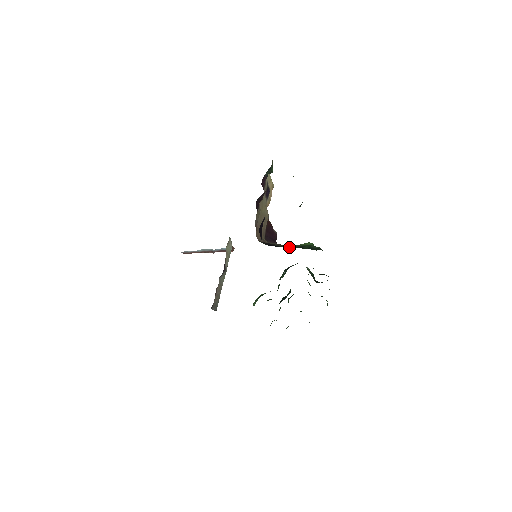
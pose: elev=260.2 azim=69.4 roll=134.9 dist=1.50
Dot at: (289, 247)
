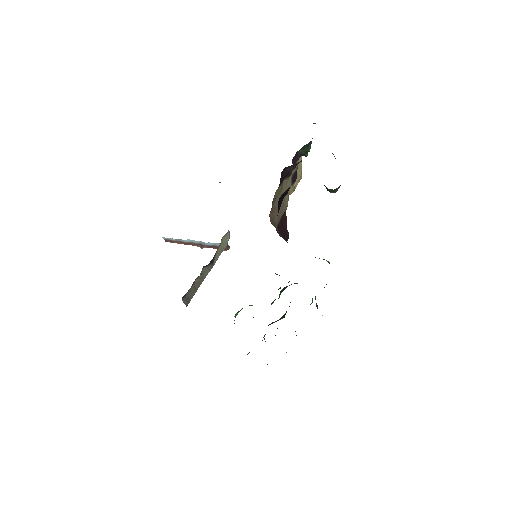
Dot at: occluded
